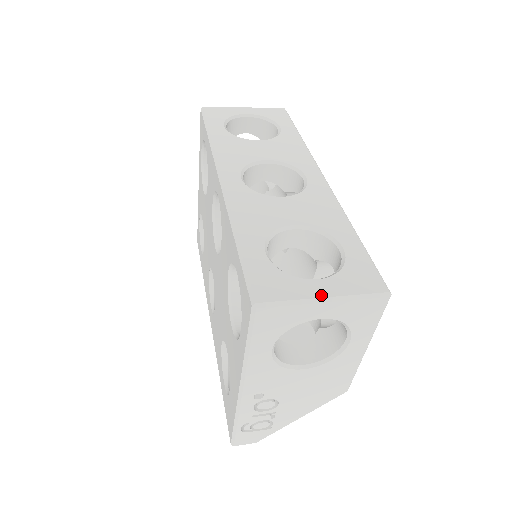
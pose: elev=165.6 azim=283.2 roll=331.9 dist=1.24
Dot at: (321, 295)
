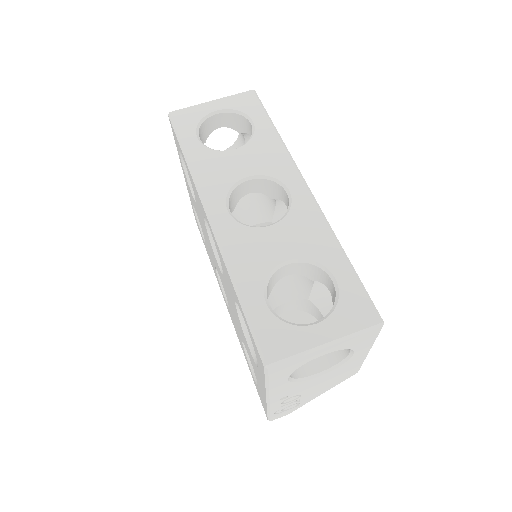
Dot at: (322, 342)
